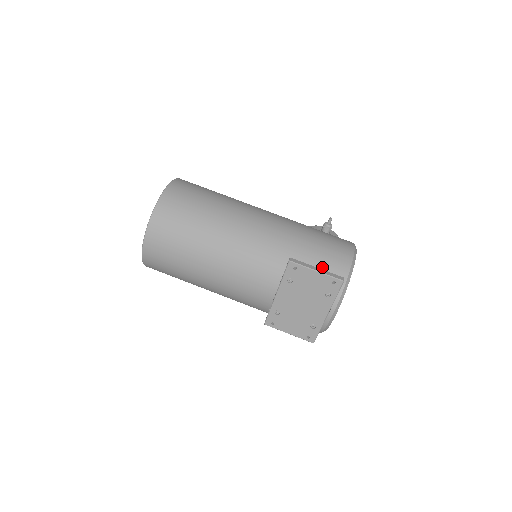
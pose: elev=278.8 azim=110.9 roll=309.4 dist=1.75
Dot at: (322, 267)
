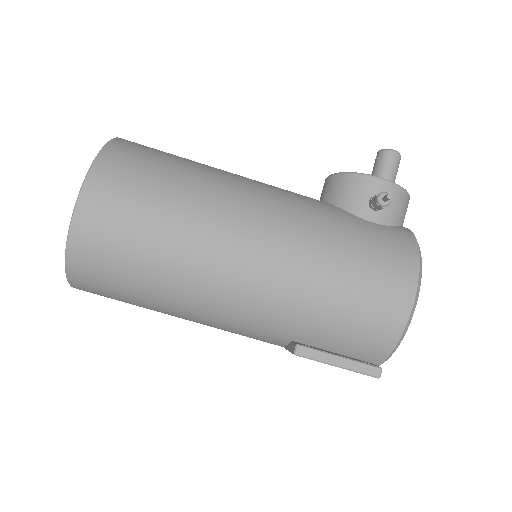
Dot at: (350, 342)
